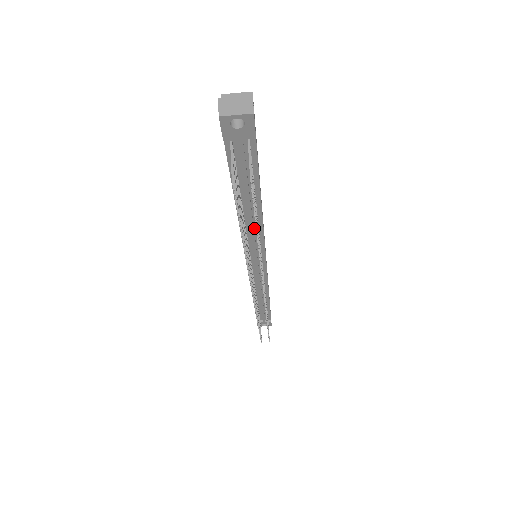
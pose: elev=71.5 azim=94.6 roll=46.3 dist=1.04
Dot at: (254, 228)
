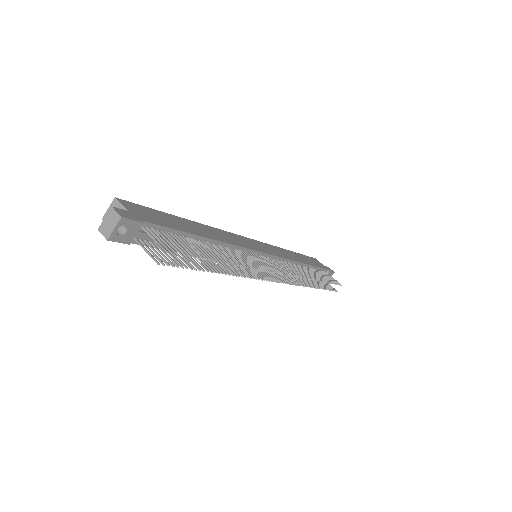
Dot at: occluded
